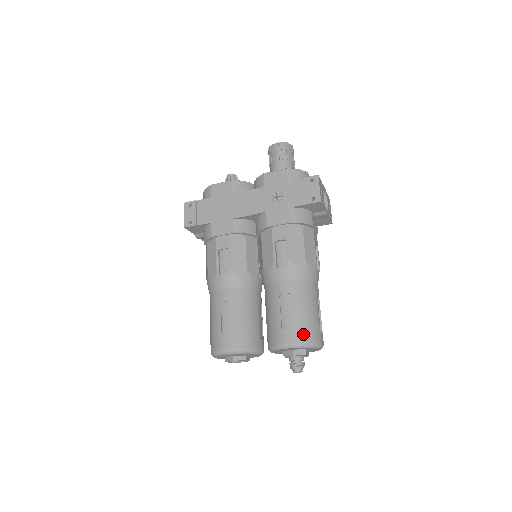
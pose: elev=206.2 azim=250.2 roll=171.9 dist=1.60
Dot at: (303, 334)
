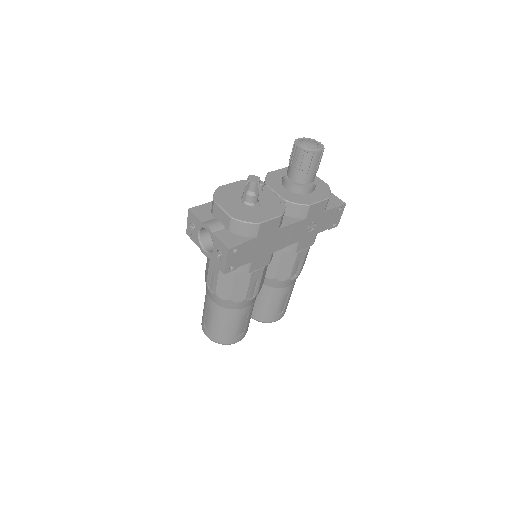
Dot at: occluded
